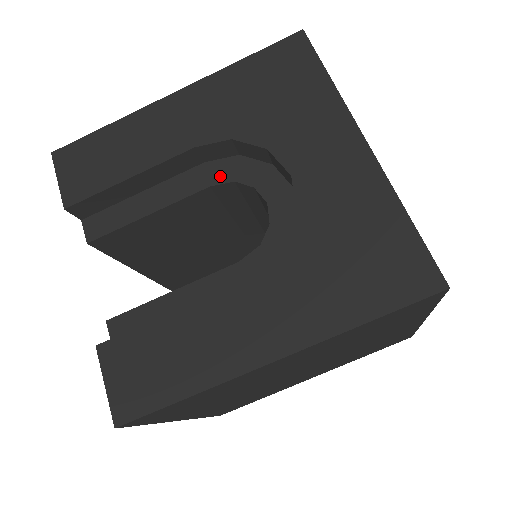
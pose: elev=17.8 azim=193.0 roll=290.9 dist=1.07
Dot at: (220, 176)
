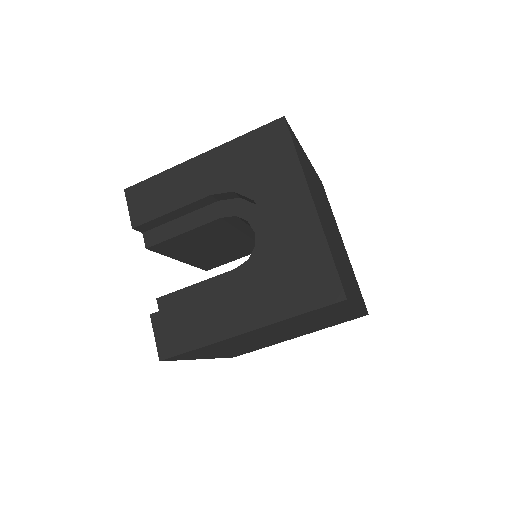
Dot at: (227, 211)
